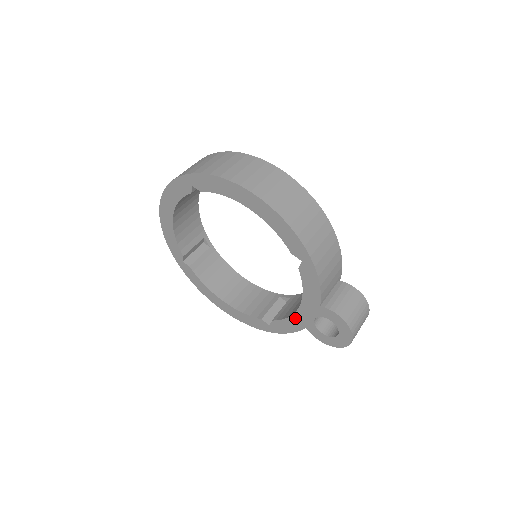
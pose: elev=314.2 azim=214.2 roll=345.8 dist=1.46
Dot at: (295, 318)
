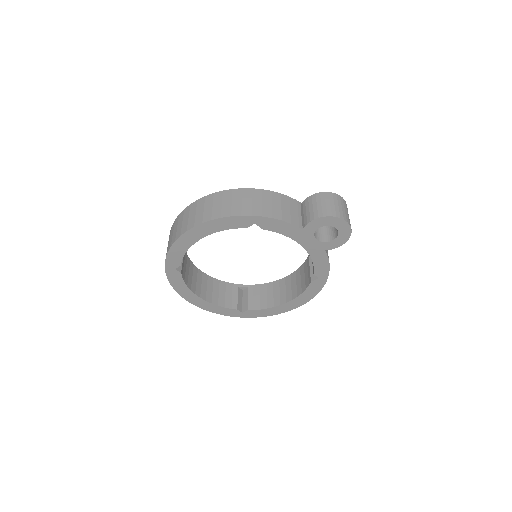
Dot at: (313, 254)
